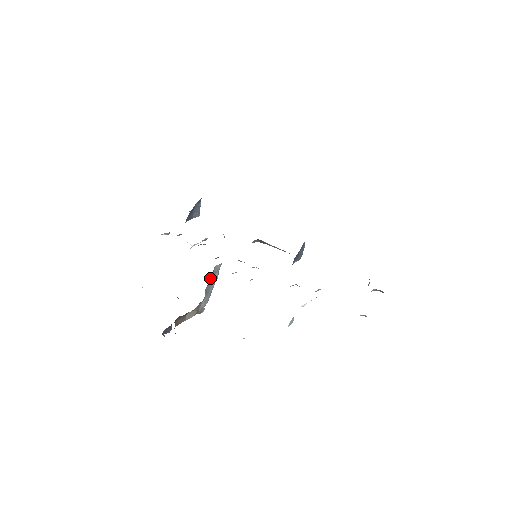
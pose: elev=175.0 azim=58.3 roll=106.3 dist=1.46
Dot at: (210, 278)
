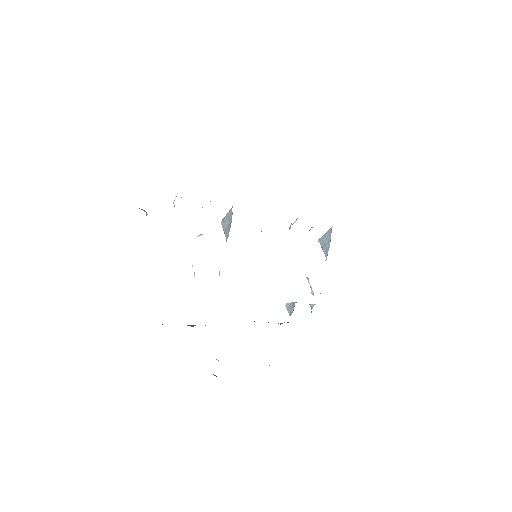
Dot at: occluded
